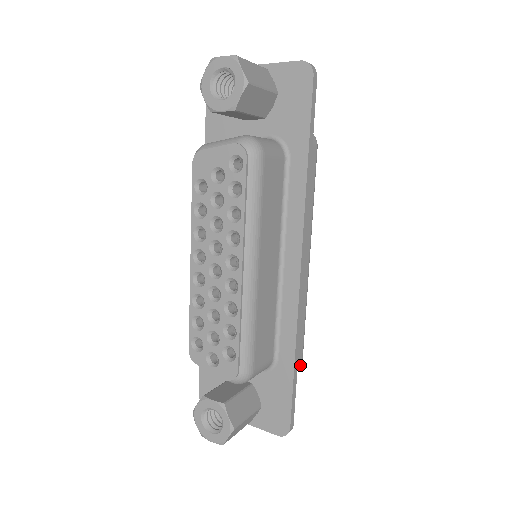
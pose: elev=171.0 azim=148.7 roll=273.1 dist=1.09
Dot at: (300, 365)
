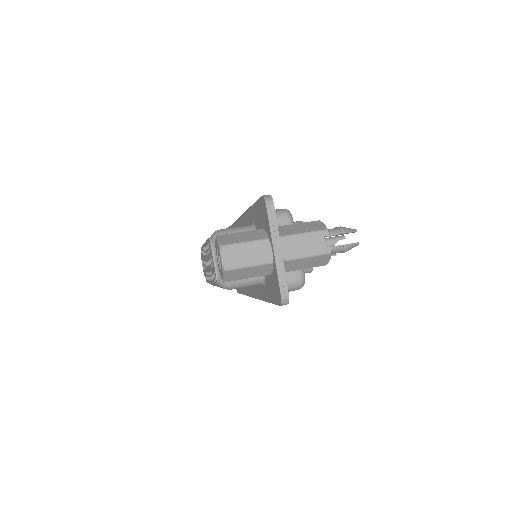
Dot at: occluded
